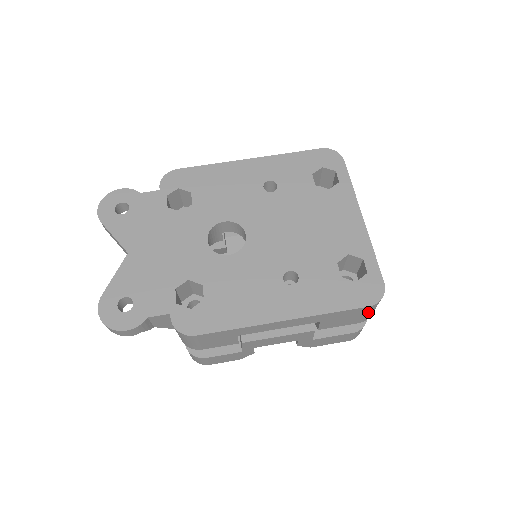
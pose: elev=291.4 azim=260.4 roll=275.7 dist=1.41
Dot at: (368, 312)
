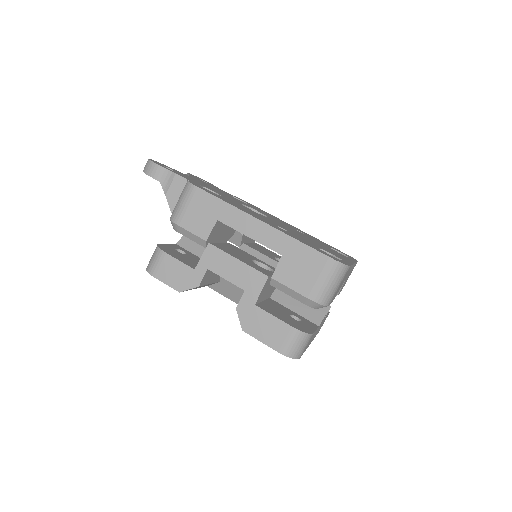
Dot at: (324, 275)
